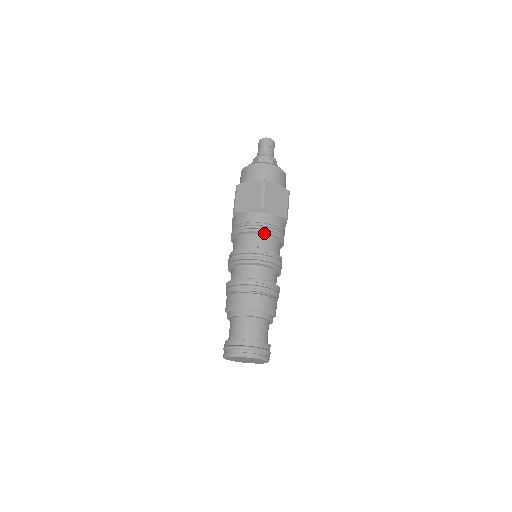
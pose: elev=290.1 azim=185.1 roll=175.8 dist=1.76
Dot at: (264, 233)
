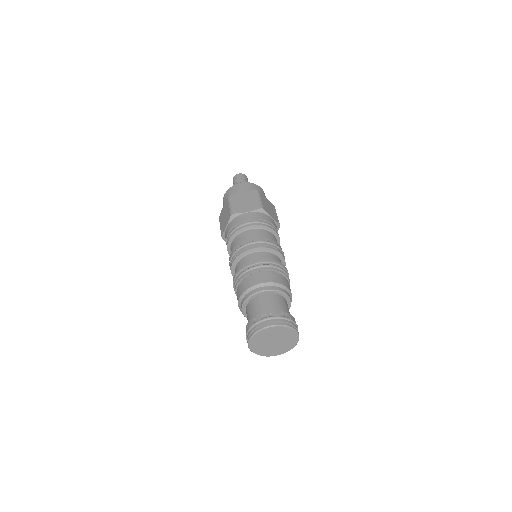
Dot at: (268, 228)
